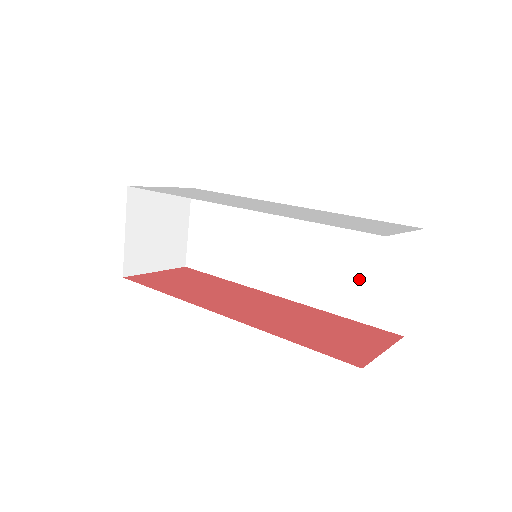
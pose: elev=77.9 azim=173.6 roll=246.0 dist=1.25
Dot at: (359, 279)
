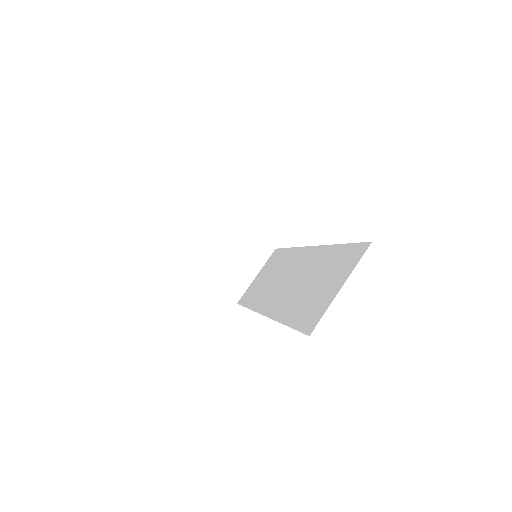
Dot at: (313, 291)
